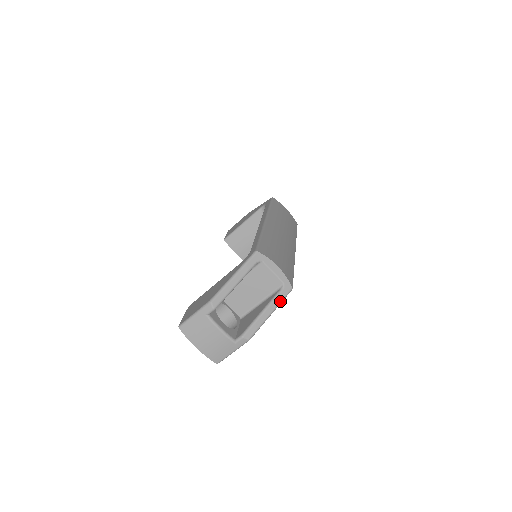
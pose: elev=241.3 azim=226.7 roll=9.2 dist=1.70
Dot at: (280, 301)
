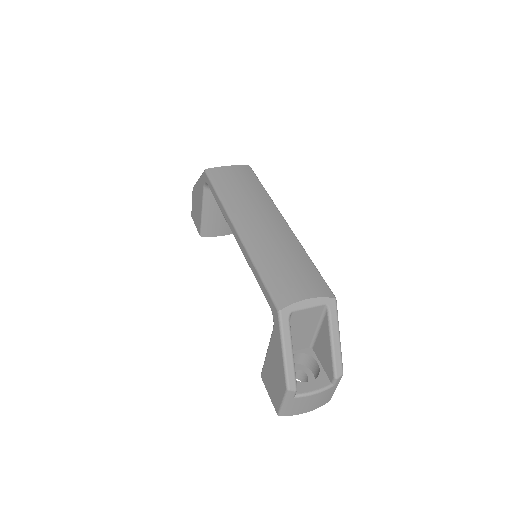
Dot at: (336, 320)
